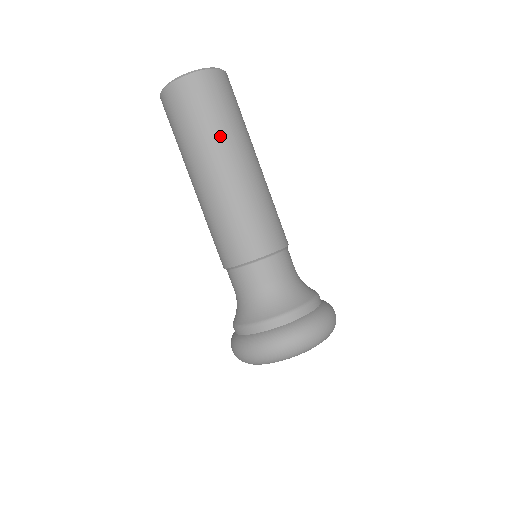
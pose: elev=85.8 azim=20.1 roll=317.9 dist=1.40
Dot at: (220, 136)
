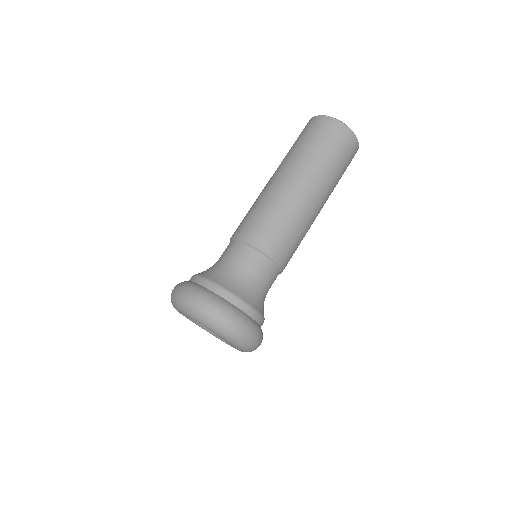
Dot at: (332, 180)
